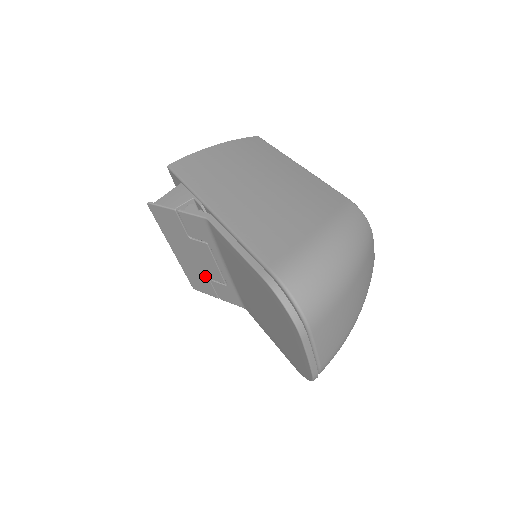
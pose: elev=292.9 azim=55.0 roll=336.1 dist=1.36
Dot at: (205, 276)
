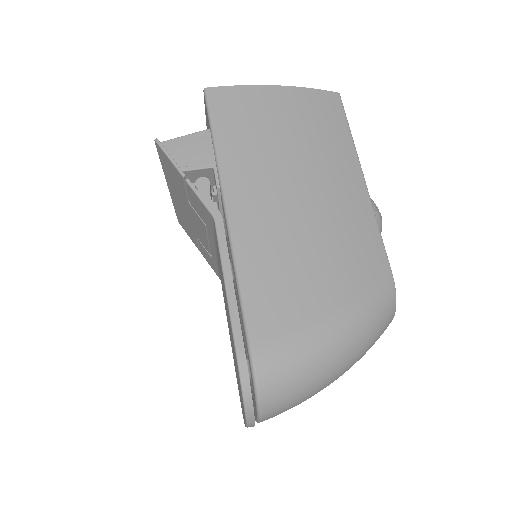
Dot at: (193, 231)
